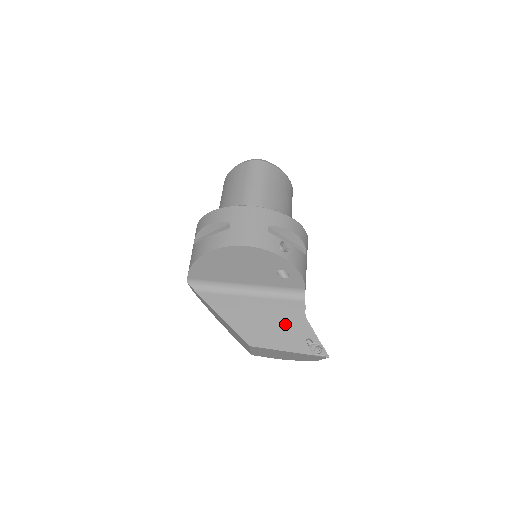
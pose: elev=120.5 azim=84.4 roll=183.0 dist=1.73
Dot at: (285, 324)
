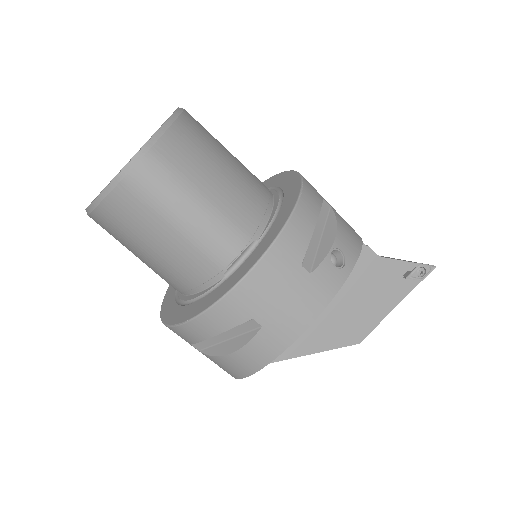
Dot at: (369, 287)
